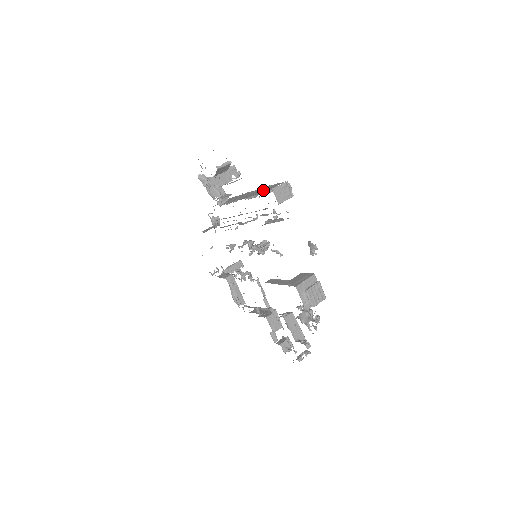
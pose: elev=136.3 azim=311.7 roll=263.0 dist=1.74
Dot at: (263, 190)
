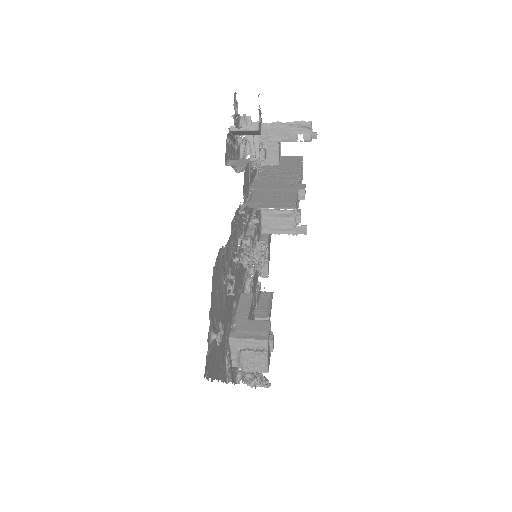
Dot at: (272, 195)
